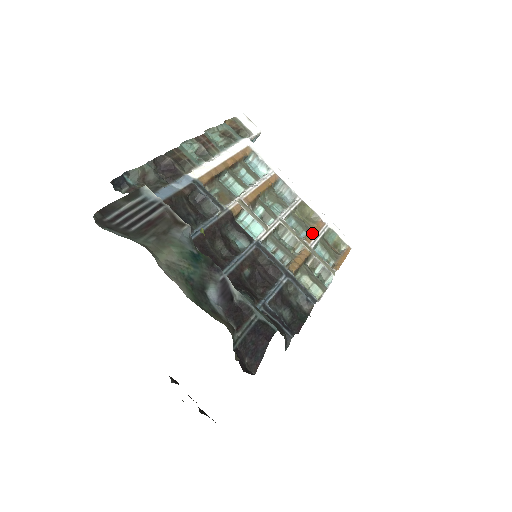
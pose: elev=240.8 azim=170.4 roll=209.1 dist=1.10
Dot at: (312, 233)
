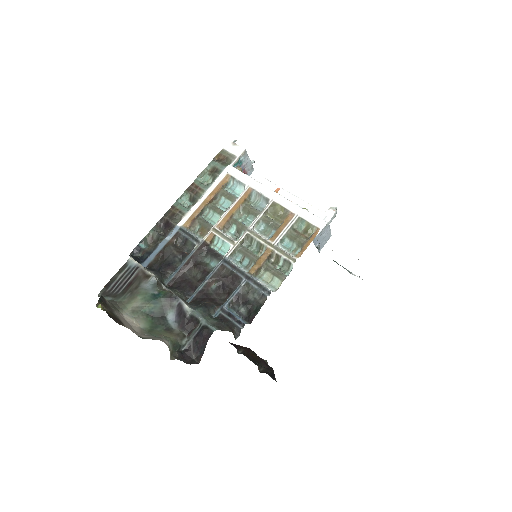
Dot at: (279, 230)
